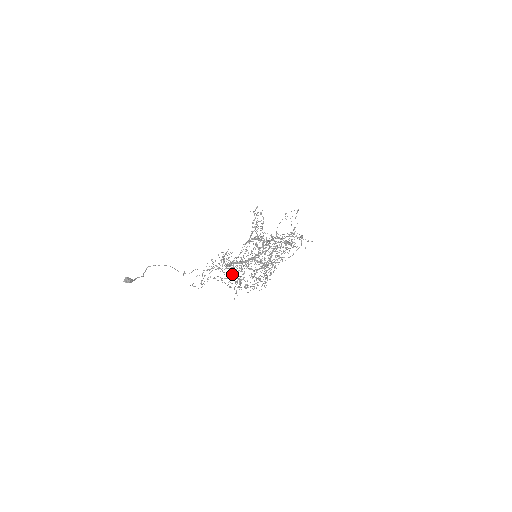
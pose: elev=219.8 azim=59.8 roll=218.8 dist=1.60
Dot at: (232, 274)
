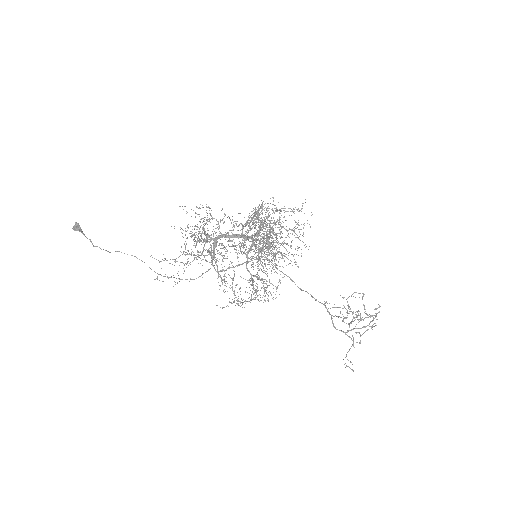
Dot at: occluded
